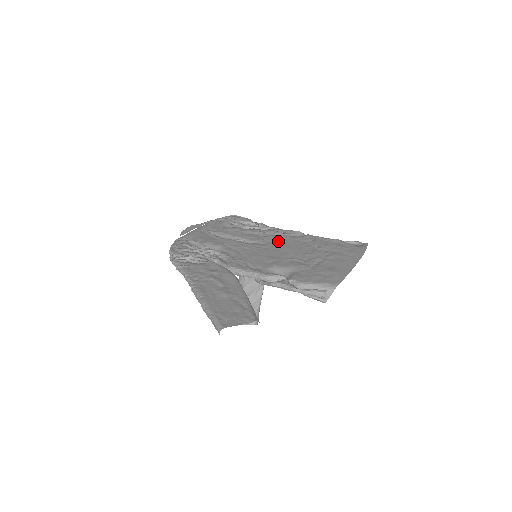
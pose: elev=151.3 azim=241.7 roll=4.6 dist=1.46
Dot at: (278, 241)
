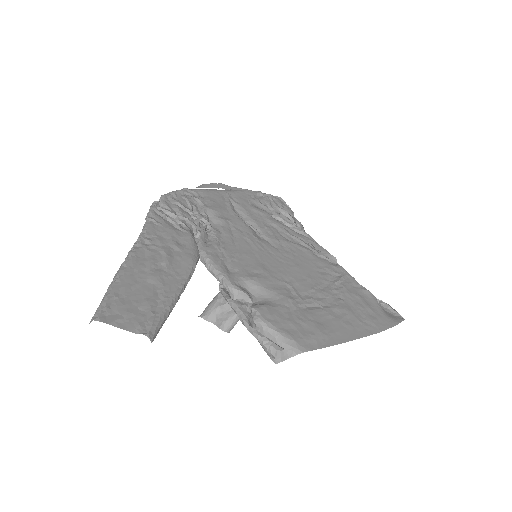
Dot at: (295, 253)
